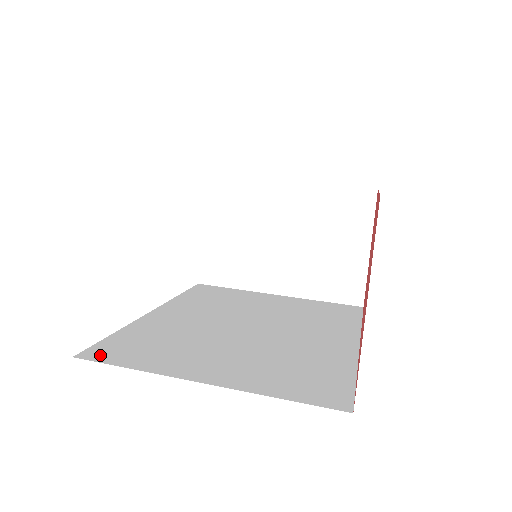
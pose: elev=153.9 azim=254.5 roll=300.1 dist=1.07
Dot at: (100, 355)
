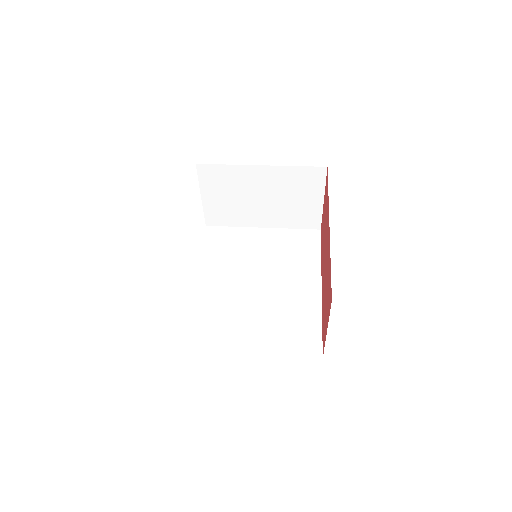
Dot at: (193, 344)
